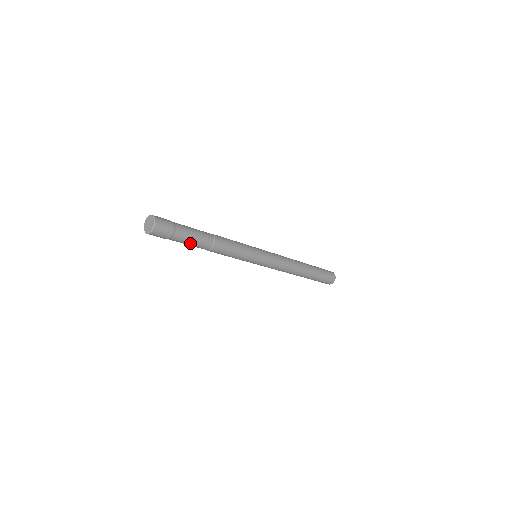
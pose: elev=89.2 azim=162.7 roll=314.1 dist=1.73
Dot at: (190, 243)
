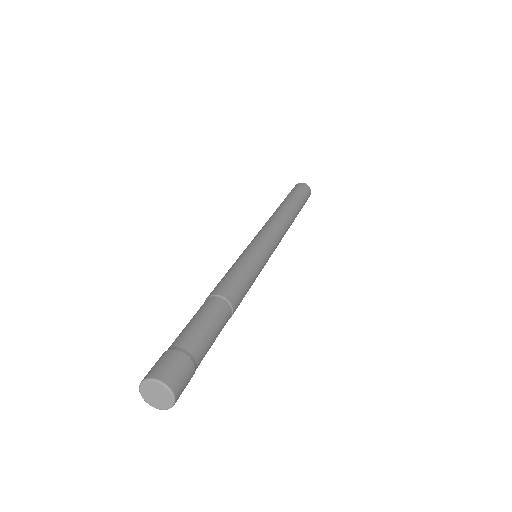
Dot at: (214, 339)
